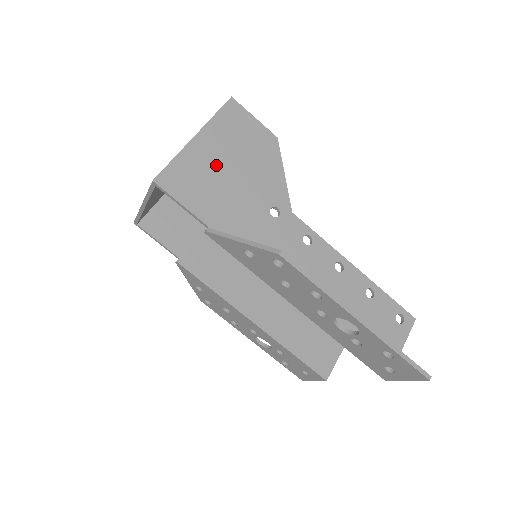
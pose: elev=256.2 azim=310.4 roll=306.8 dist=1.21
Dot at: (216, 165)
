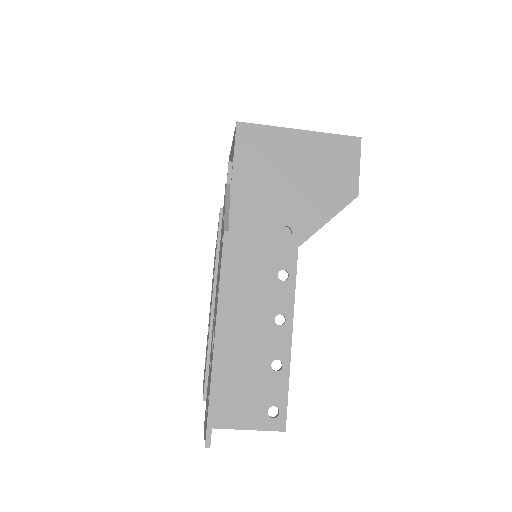
Dot at: (289, 160)
